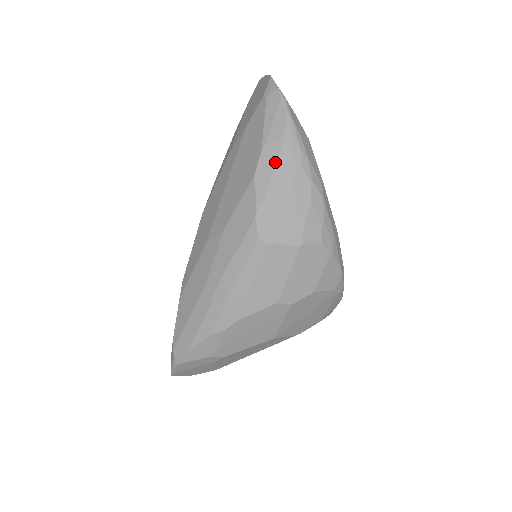
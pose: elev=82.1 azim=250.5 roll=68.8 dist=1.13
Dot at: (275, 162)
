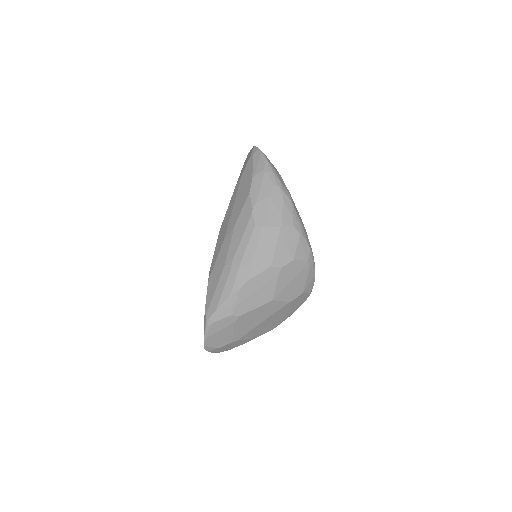
Dot at: (261, 183)
